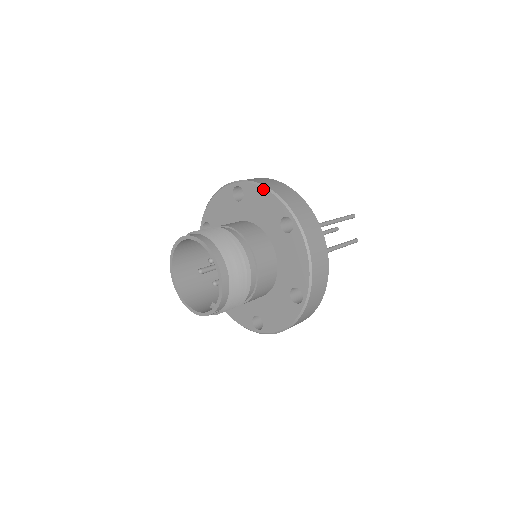
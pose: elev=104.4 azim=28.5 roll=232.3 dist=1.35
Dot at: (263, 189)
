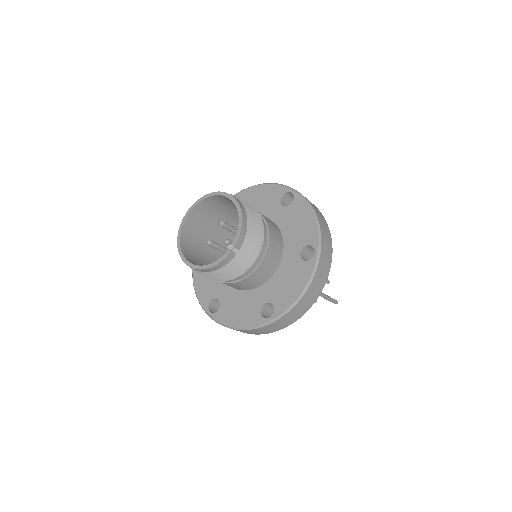
Dot at: (260, 185)
